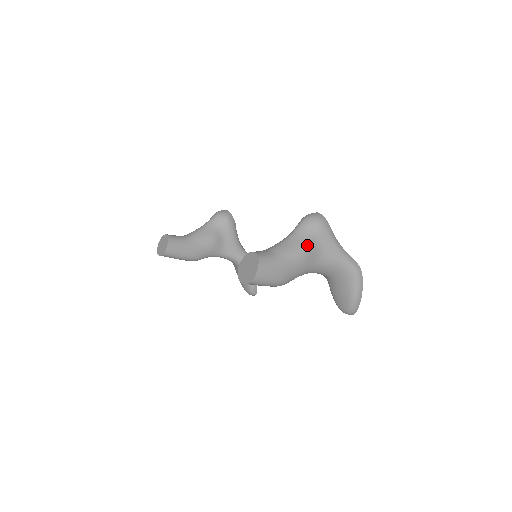
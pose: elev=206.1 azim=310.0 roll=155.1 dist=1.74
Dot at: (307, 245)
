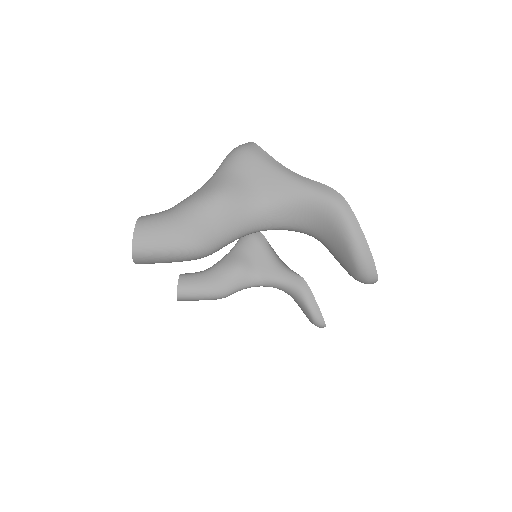
Dot at: (224, 185)
